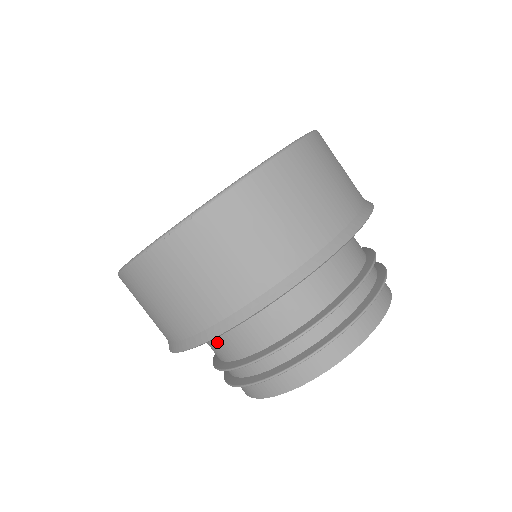
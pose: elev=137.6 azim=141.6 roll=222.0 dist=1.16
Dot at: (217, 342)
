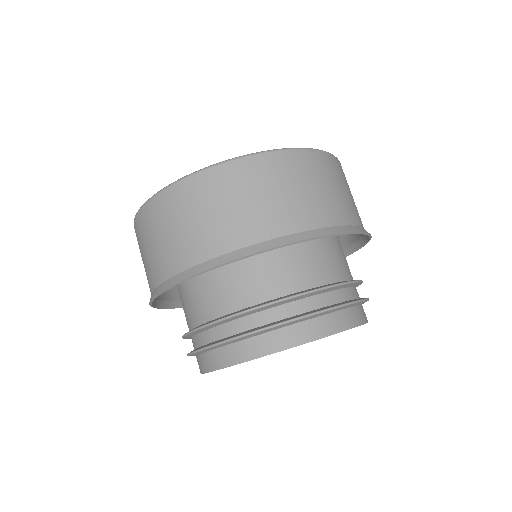
Dot at: occluded
